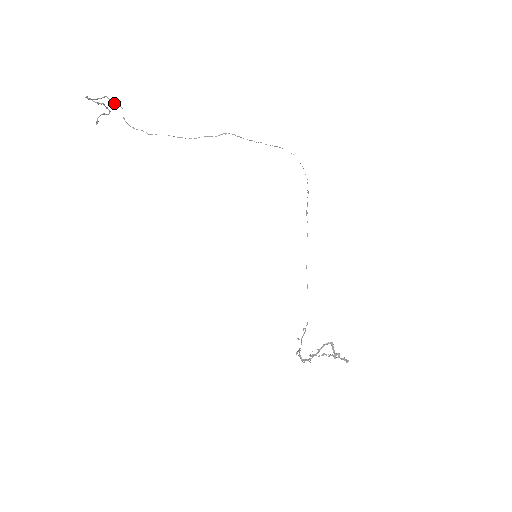
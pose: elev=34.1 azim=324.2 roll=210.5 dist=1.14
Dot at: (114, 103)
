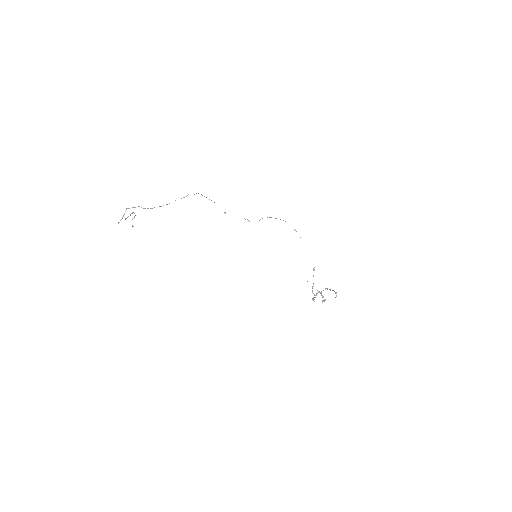
Dot at: occluded
